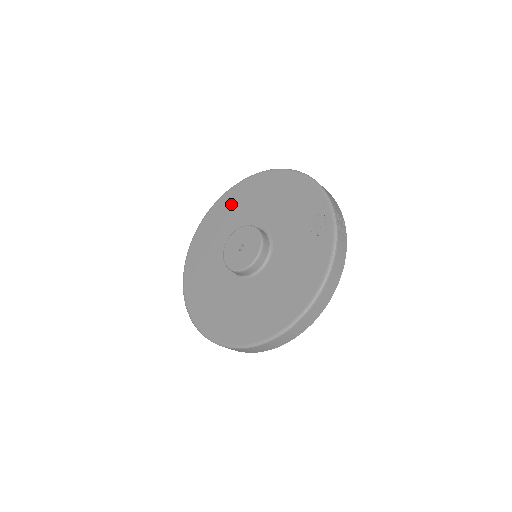
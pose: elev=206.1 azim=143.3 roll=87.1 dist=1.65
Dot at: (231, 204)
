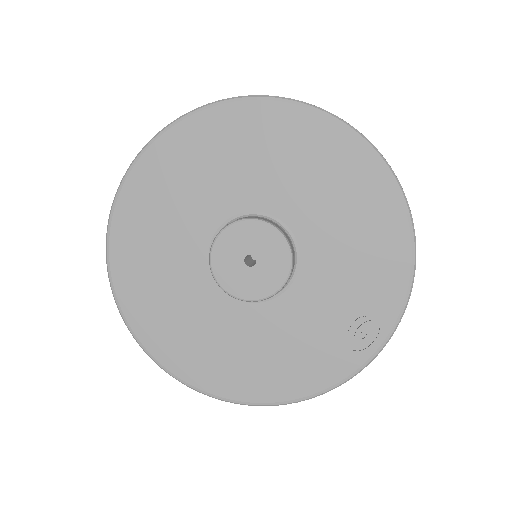
Dot at: (286, 139)
